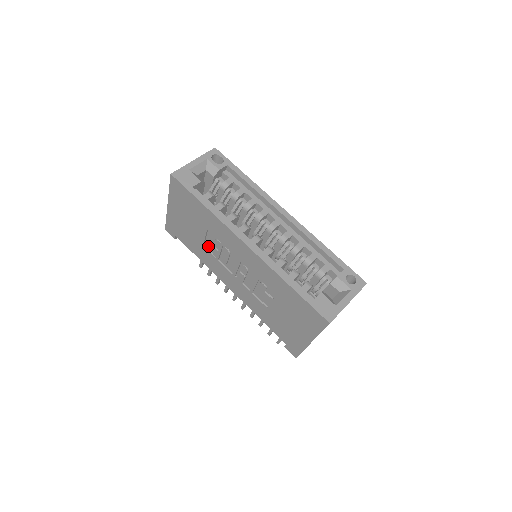
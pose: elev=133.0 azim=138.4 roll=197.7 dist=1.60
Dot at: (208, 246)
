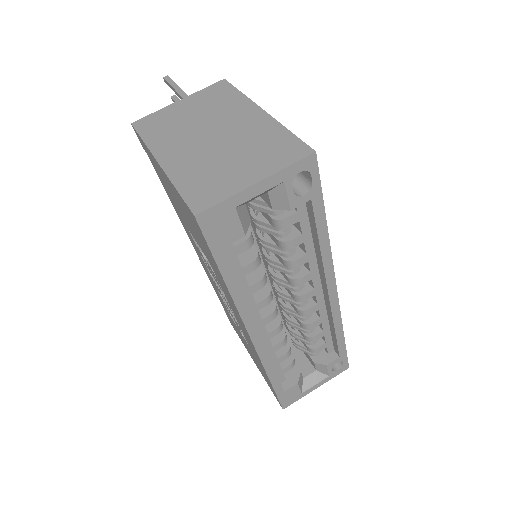
Dot at: occluded
